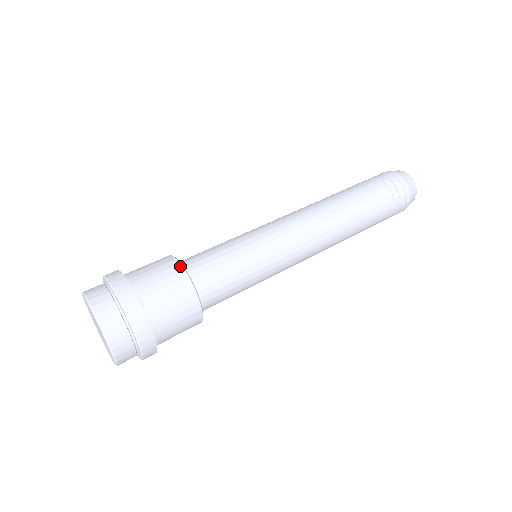
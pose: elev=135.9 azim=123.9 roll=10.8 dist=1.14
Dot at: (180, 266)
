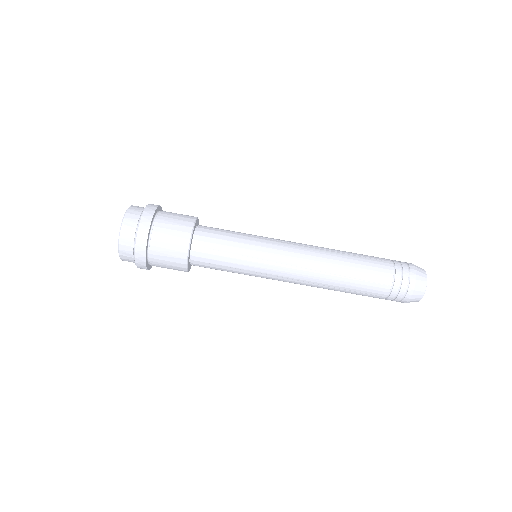
Dot at: (188, 242)
